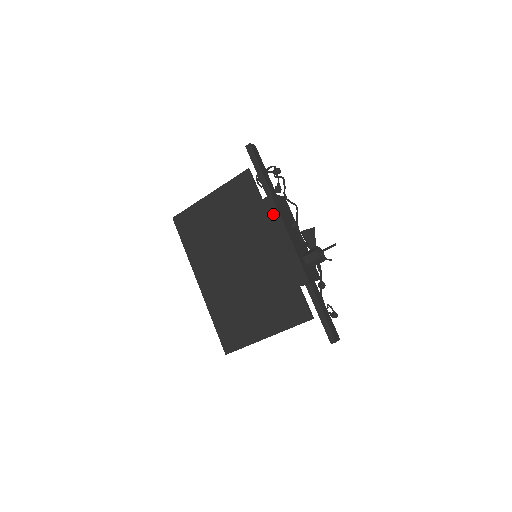
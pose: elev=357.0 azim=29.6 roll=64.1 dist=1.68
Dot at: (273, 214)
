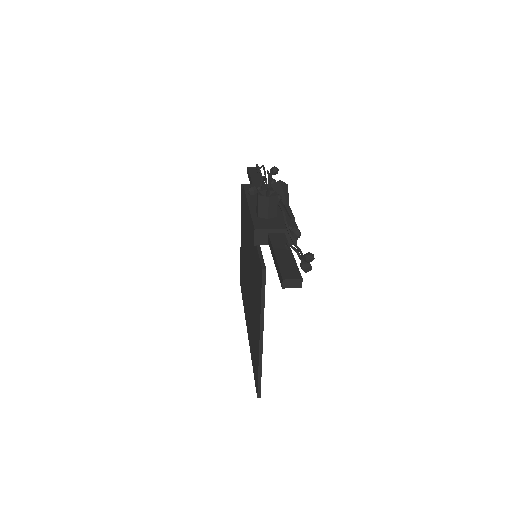
Dot at: (244, 199)
